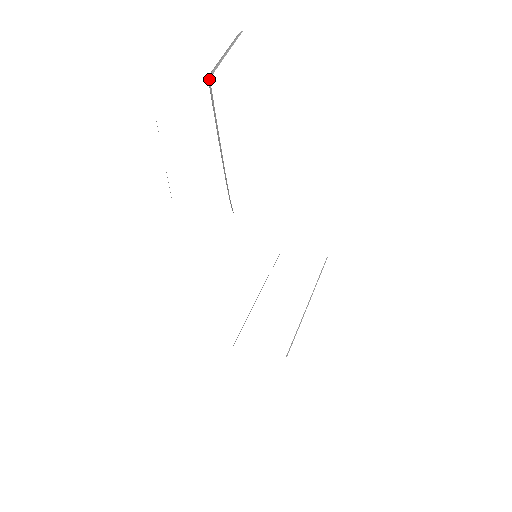
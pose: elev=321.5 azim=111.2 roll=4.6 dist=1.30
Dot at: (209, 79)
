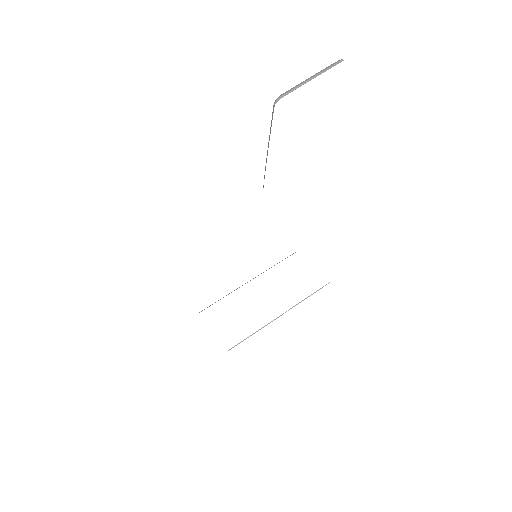
Dot at: (275, 101)
